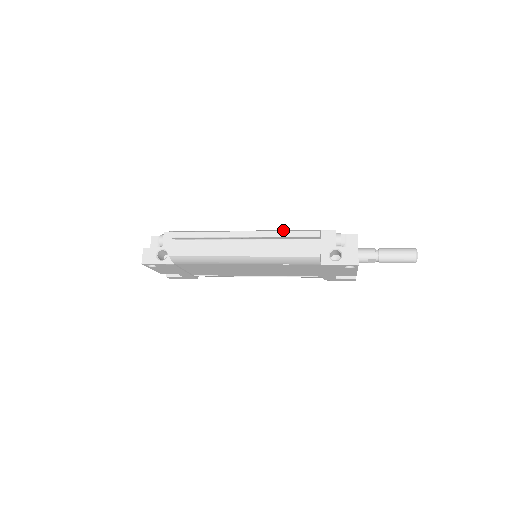
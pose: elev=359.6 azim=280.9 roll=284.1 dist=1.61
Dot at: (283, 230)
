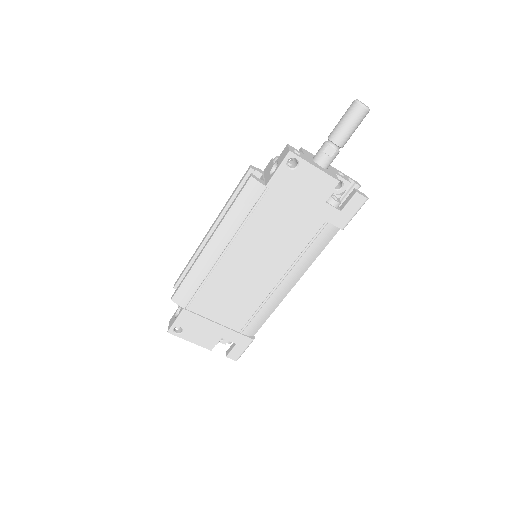
Dot at: occluded
